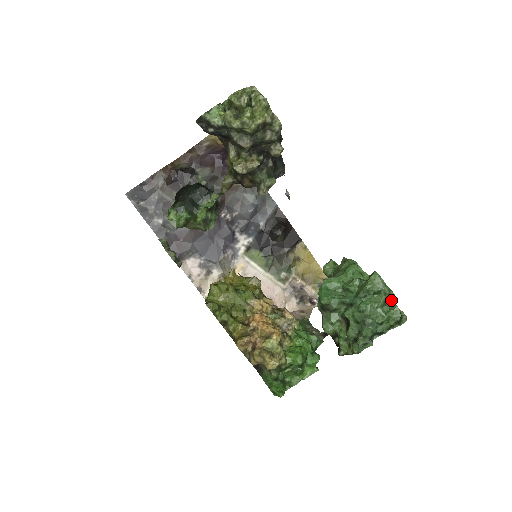
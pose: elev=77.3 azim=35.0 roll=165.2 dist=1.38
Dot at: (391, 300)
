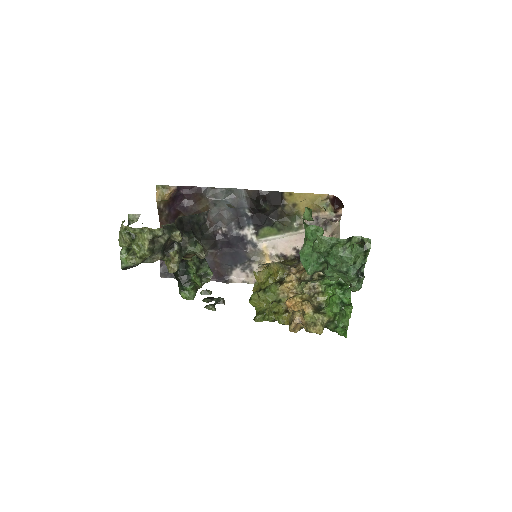
Dot at: (346, 242)
